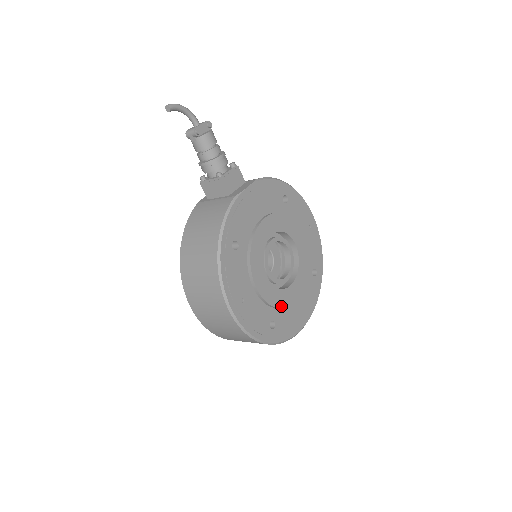
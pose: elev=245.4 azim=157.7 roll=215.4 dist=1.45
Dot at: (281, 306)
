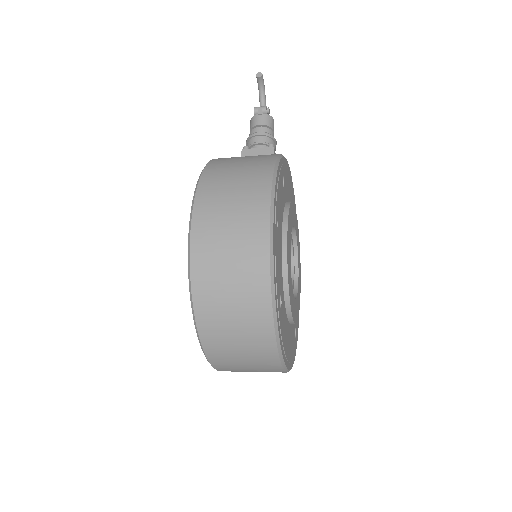
Dot at: (289, 296)
